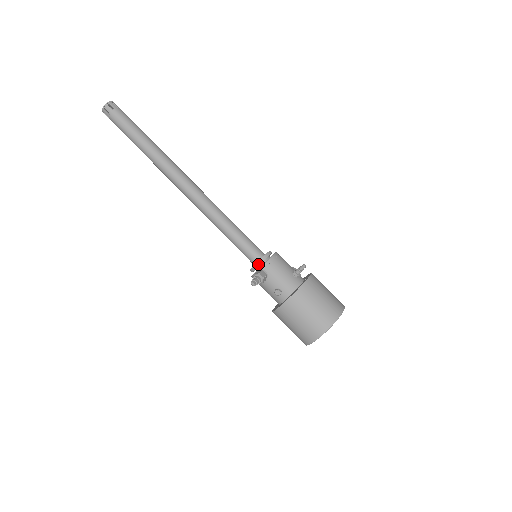
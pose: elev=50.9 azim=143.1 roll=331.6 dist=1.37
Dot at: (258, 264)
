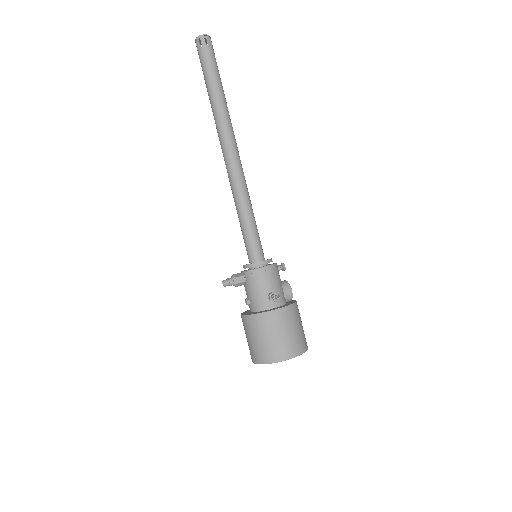
Dot at: (246, 267)
